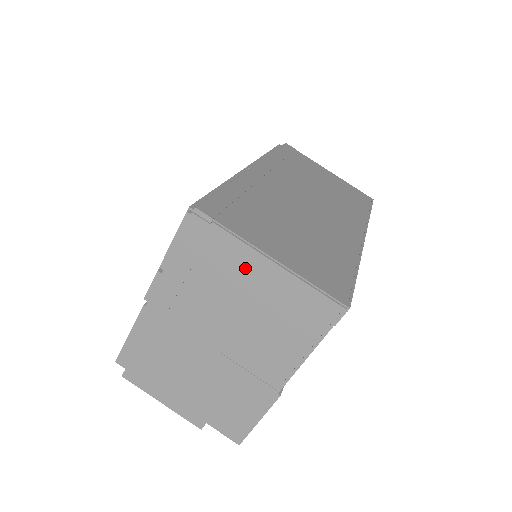
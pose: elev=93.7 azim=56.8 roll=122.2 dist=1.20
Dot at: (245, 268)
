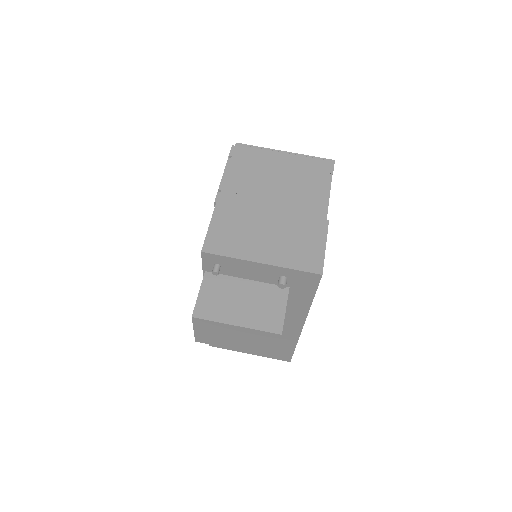
Dot at: (274, 159)
